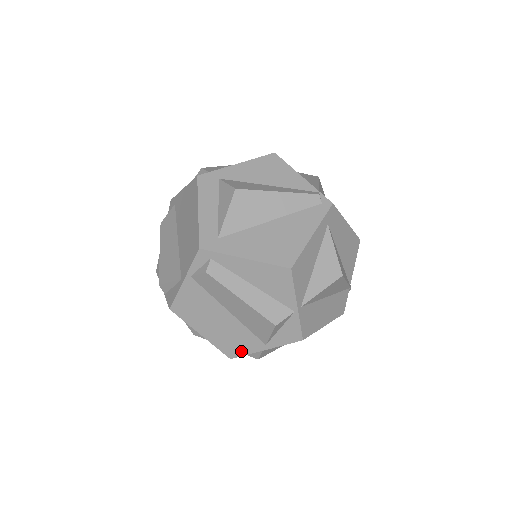
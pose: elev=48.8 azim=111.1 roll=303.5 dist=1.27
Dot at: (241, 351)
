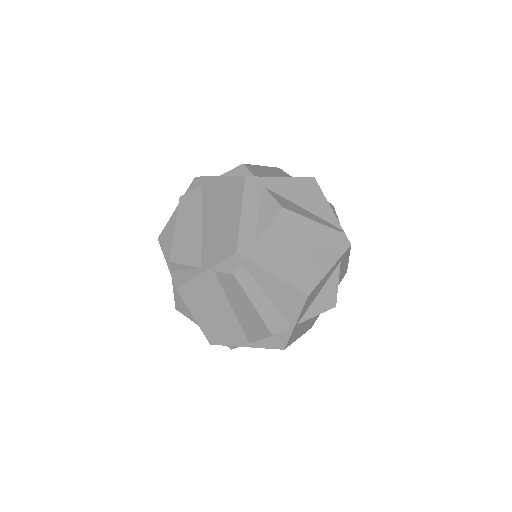
Dot at: (224, 341)
